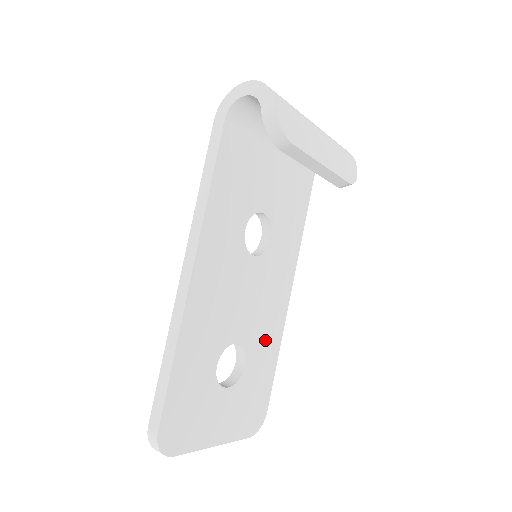
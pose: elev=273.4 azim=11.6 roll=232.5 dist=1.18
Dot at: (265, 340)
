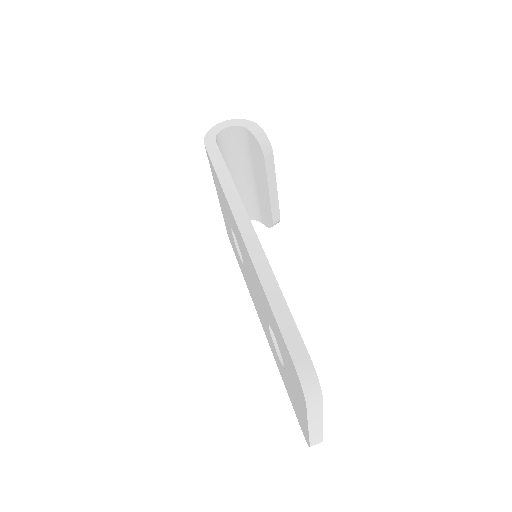
Dot at: occluded
